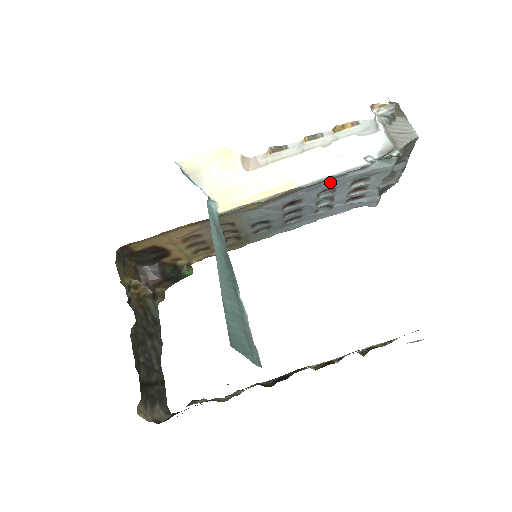
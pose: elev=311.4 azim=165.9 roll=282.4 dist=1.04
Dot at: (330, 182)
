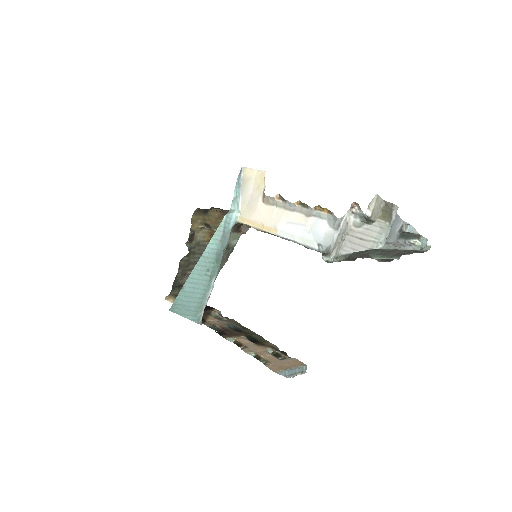
Dot at: occluded
